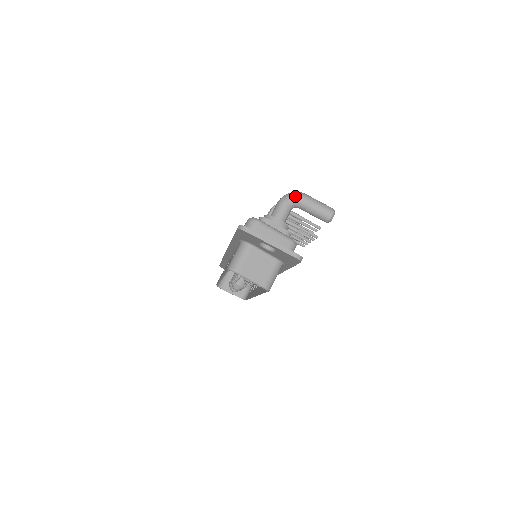
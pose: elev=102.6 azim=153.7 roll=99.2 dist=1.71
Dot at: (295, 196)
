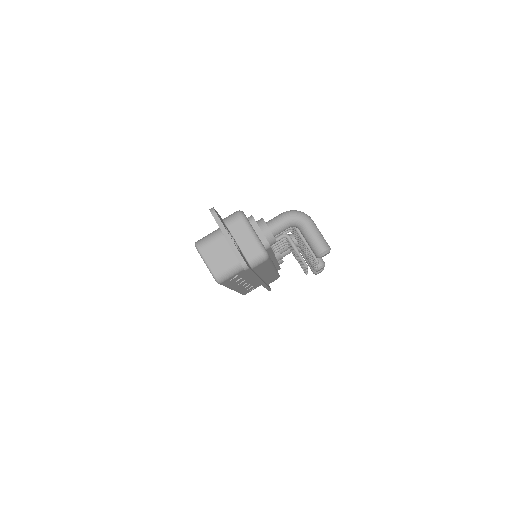
Dot at: (299, 215)
